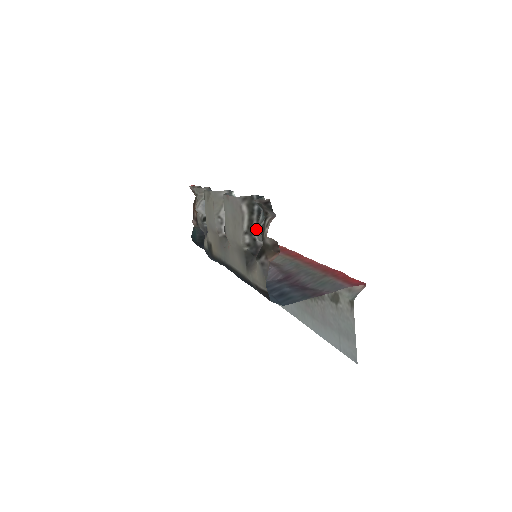
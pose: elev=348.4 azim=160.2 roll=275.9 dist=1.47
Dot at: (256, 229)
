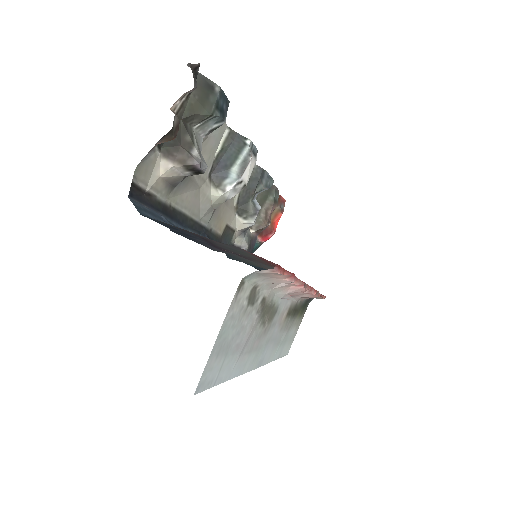
Dot at: (197, 131)
